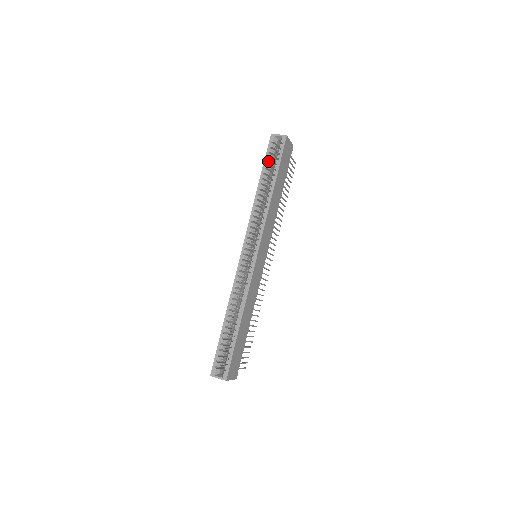
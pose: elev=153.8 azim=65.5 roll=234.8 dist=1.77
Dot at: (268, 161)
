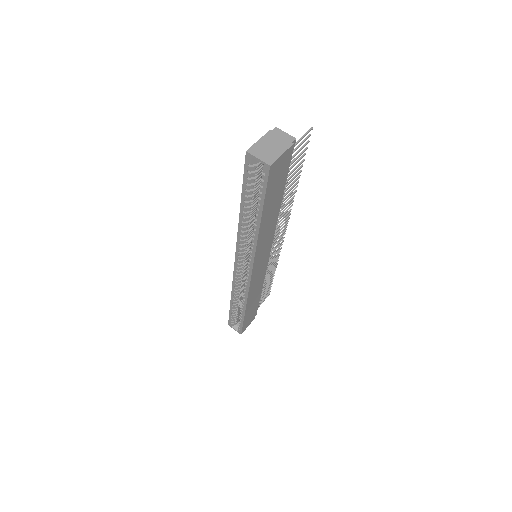
Dot at: (248, 188)
